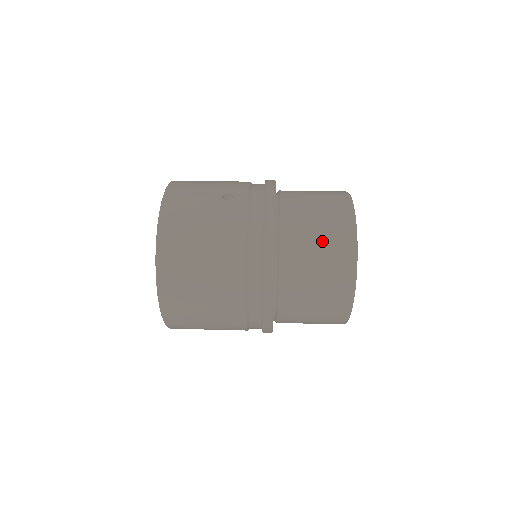
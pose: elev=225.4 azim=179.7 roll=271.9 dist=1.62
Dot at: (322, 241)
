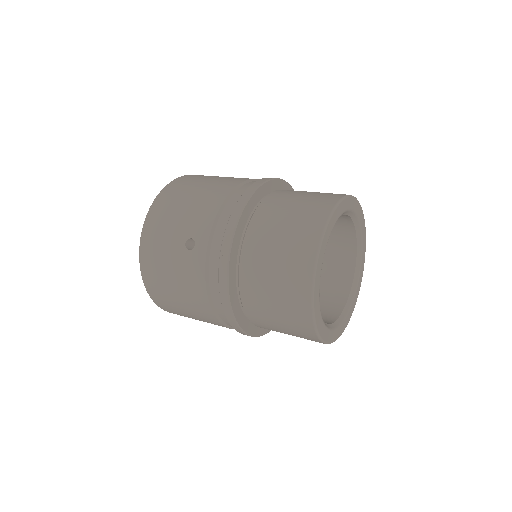
Dot at: (278, 304)
